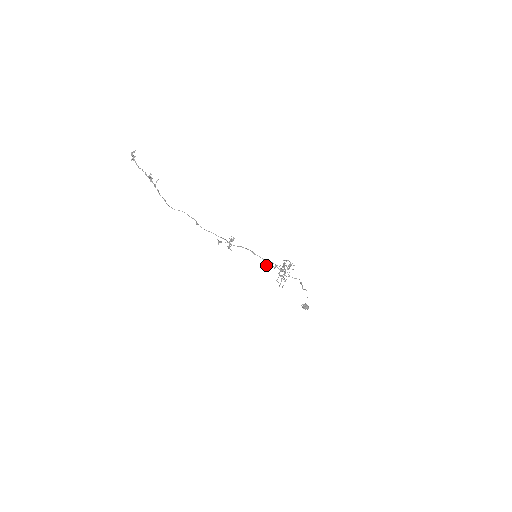
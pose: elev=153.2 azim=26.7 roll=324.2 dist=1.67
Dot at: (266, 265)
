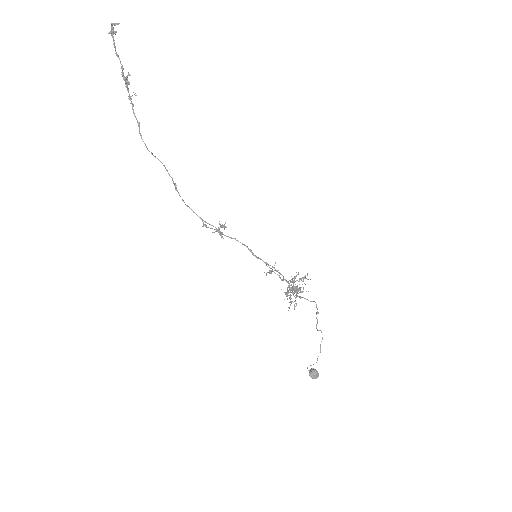
Dot at: (270, 271)
